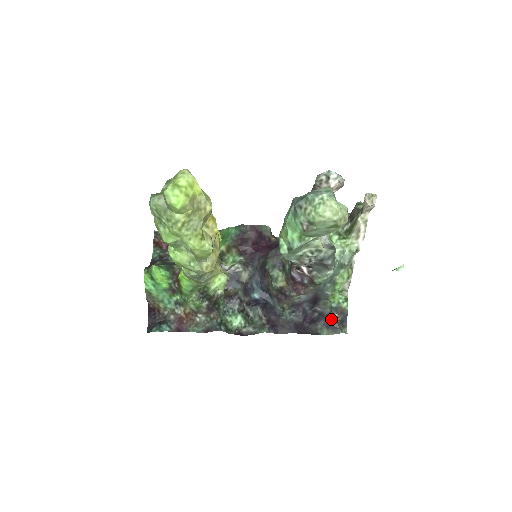
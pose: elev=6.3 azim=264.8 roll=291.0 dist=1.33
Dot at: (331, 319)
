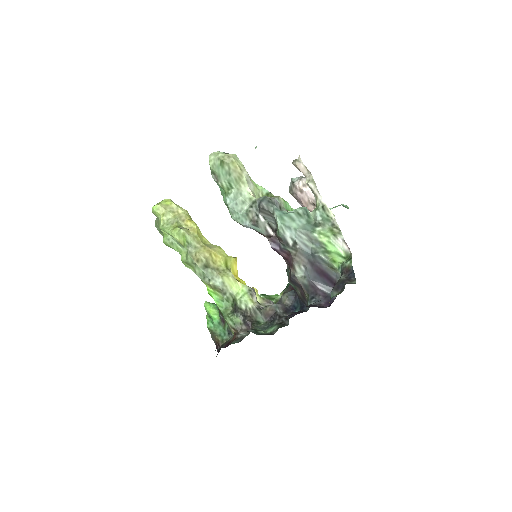
Dot at: (338, 281)
